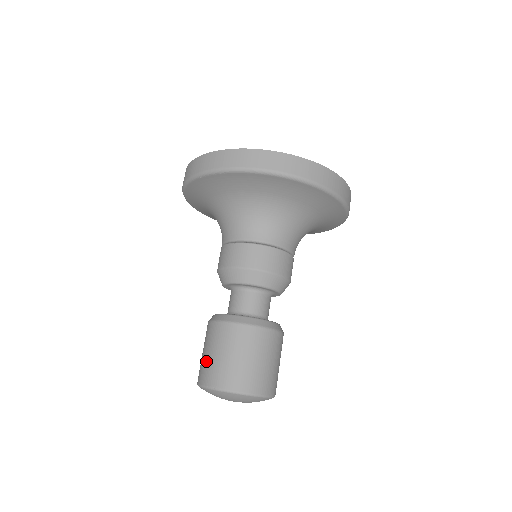
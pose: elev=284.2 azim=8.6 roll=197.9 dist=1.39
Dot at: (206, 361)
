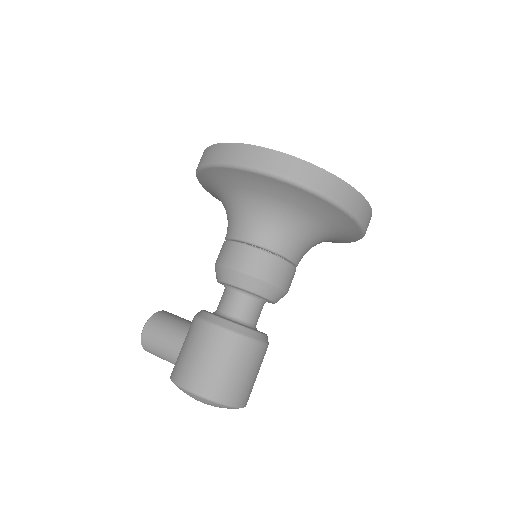
Dot at: (208, 370)
